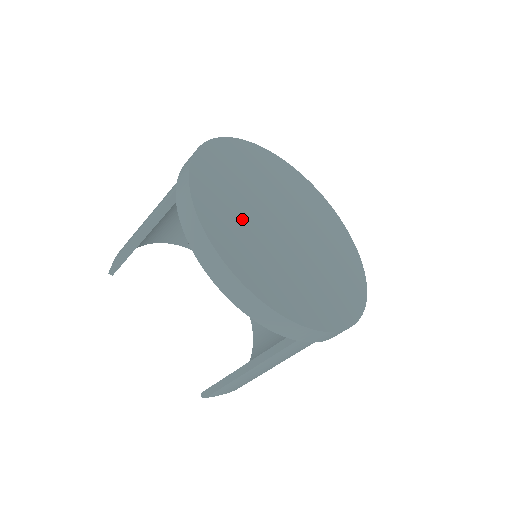
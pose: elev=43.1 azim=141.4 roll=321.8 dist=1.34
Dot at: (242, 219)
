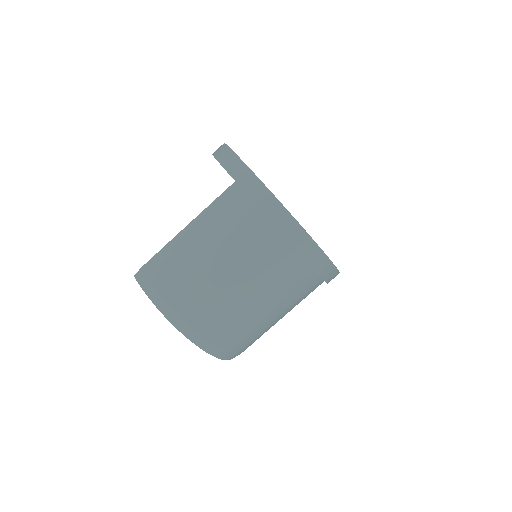
Dot at: occluded
